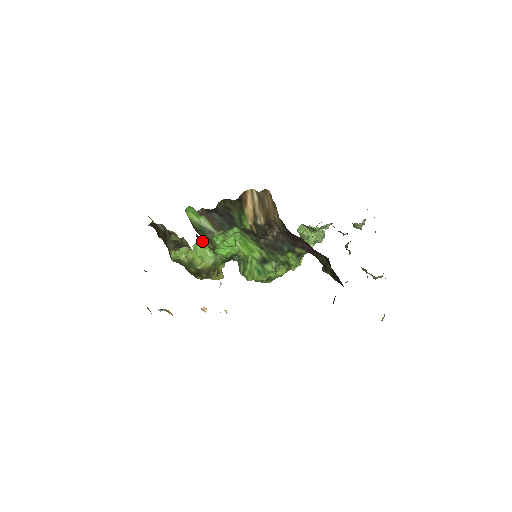
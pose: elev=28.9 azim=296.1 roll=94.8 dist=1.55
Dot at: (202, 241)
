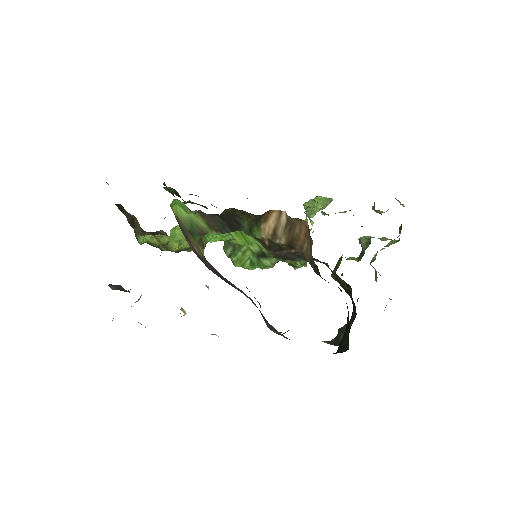
Dot at: occluded
